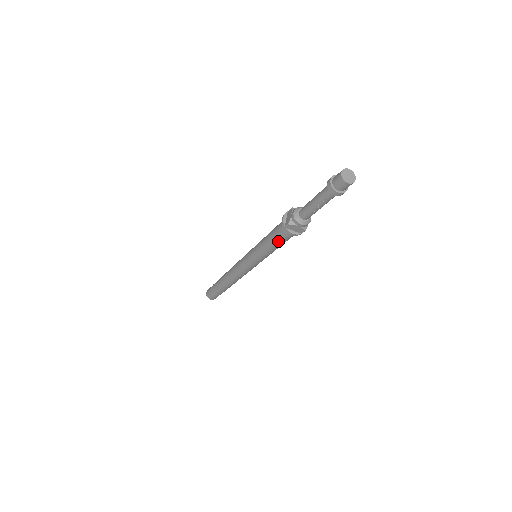
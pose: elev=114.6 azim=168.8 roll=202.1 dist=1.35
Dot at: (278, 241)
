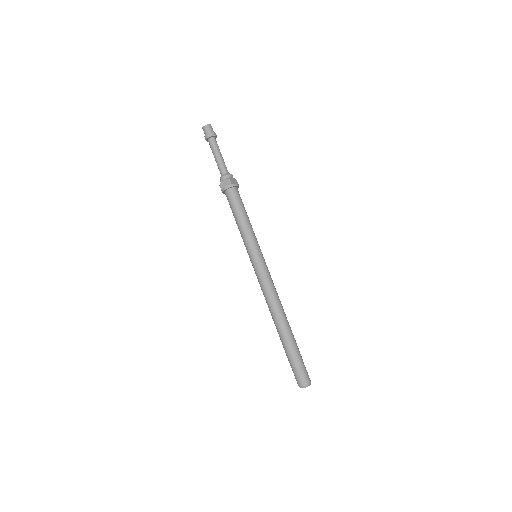
Dot at: (233, 209)
